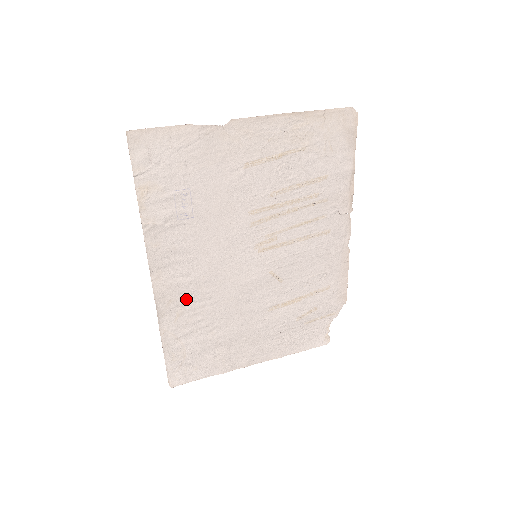
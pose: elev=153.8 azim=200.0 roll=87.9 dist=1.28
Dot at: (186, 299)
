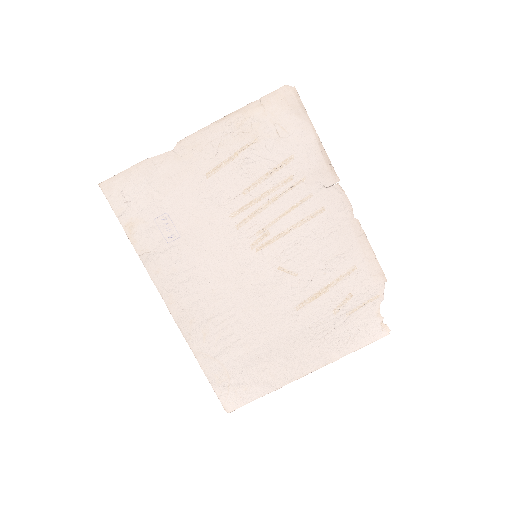
Dot at: (205, 316)
